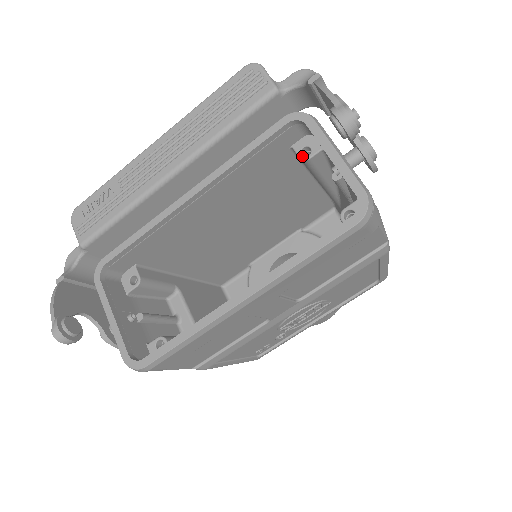
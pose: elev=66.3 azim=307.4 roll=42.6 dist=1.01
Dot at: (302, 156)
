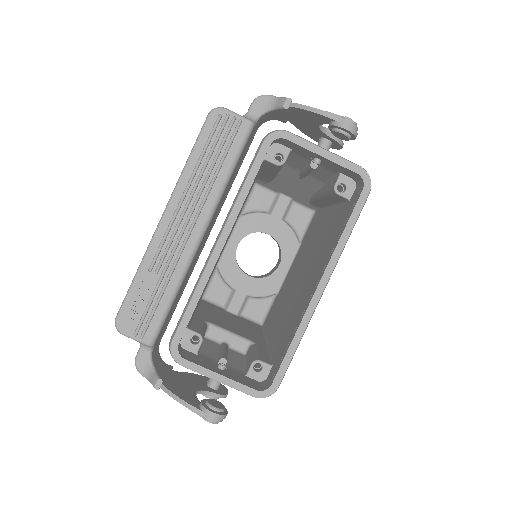
Dot at: (278, 163)
